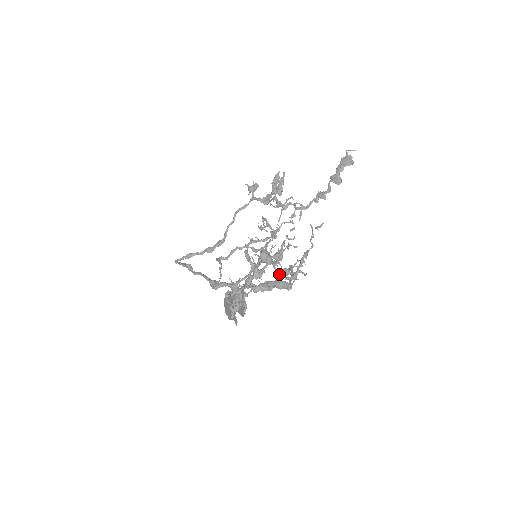
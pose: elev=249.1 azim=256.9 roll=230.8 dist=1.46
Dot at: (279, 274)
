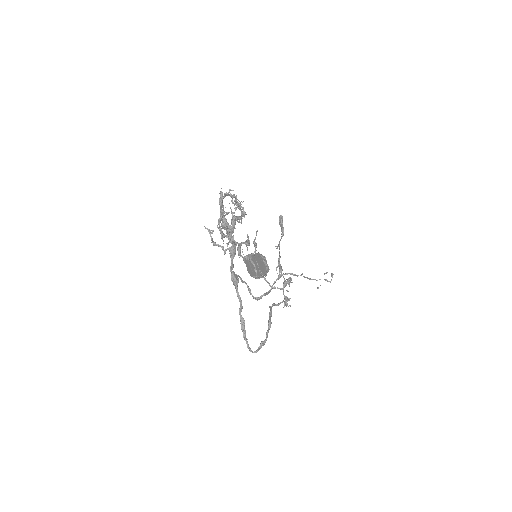
Dot at: occluded
